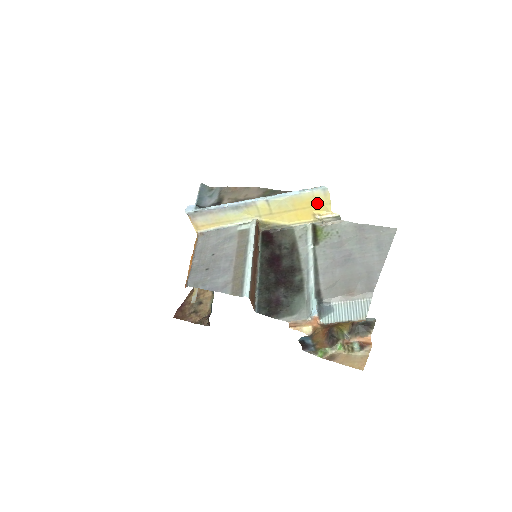
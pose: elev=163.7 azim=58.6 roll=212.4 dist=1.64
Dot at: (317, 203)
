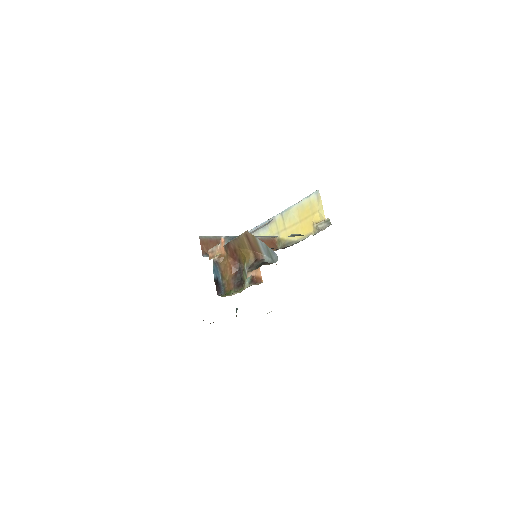
Dot at: (314, 210)
